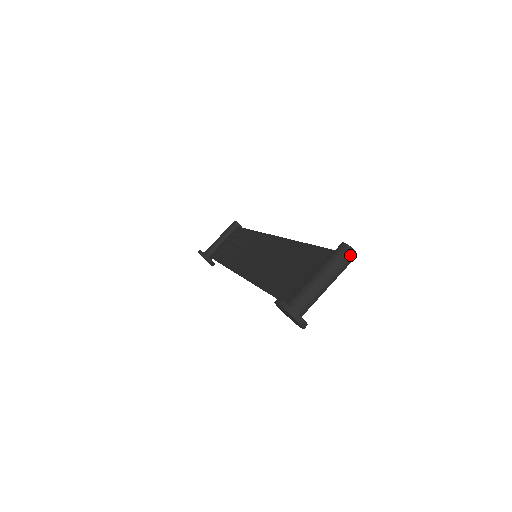
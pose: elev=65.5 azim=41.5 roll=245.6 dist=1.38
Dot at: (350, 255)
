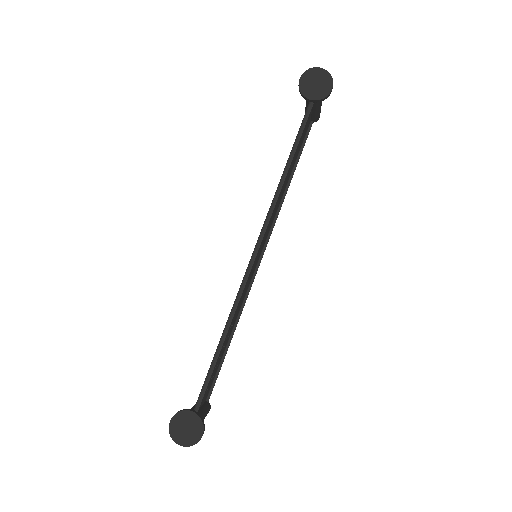
Dot at: occluded
